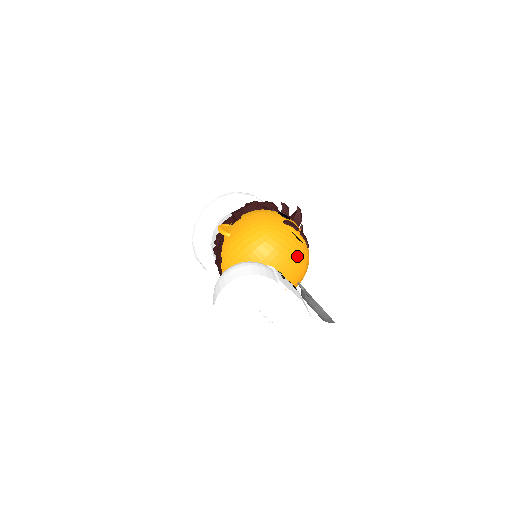
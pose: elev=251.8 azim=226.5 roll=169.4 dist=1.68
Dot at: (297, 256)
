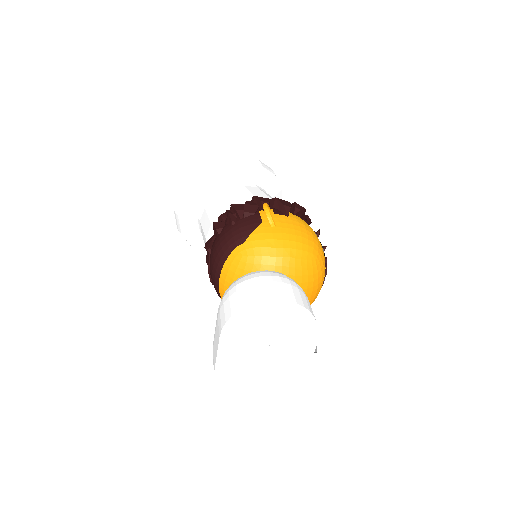
Dot at: (311, 301)
